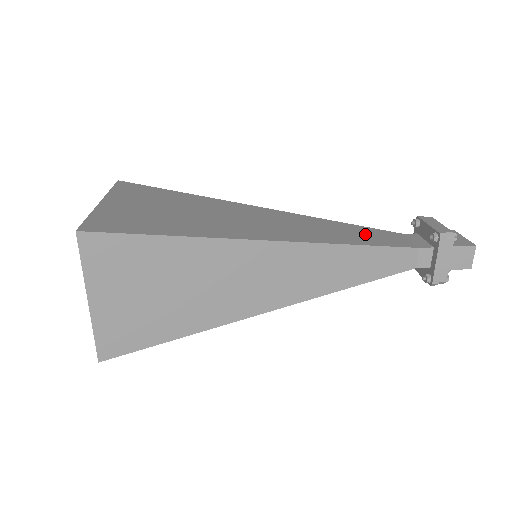
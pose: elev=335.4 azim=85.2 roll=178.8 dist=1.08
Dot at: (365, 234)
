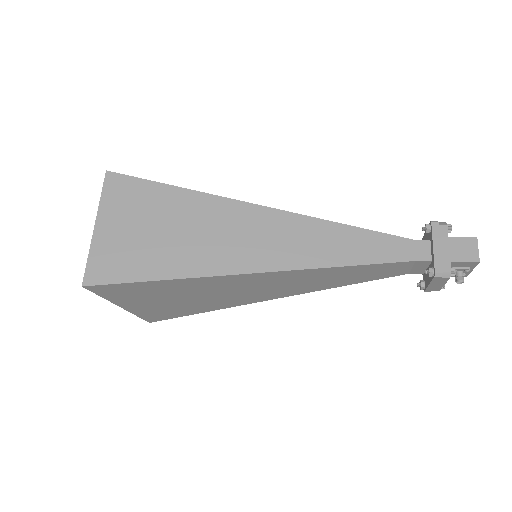
Dot at: occluded
